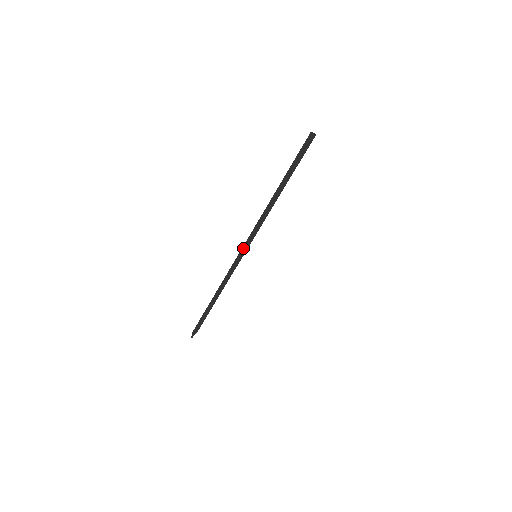
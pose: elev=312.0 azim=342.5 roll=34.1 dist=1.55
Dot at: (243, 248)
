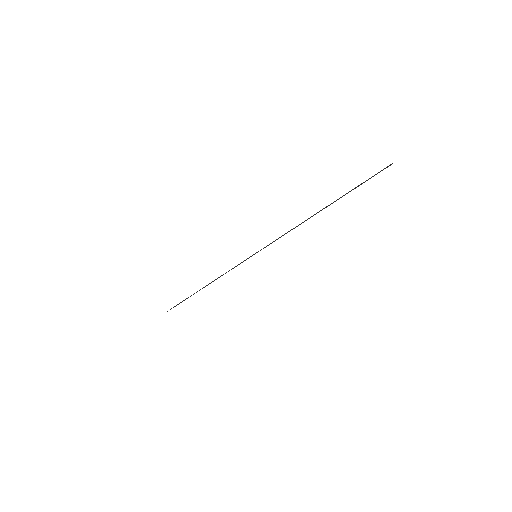
Dot at: occluded
